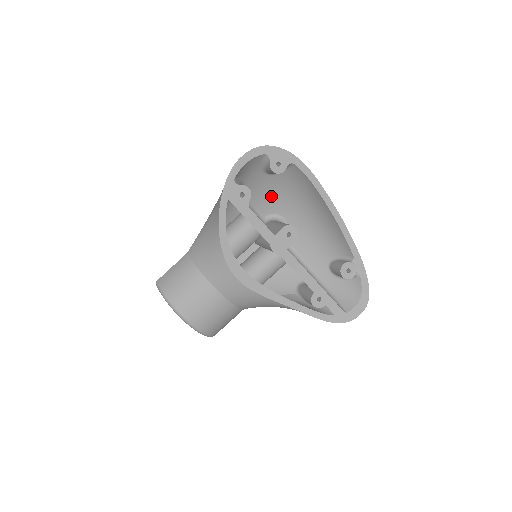
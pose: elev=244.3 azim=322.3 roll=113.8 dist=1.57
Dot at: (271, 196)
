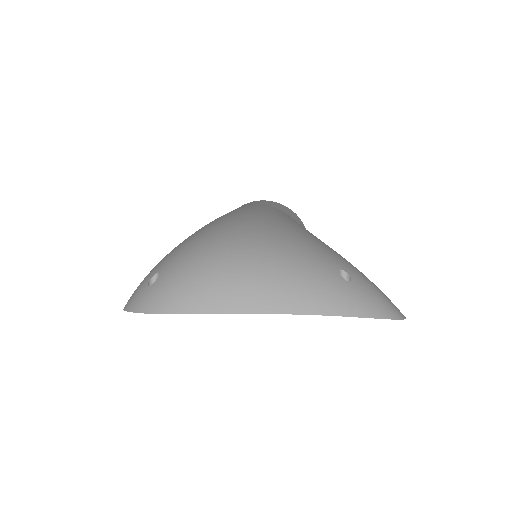
Dot at: occluded
